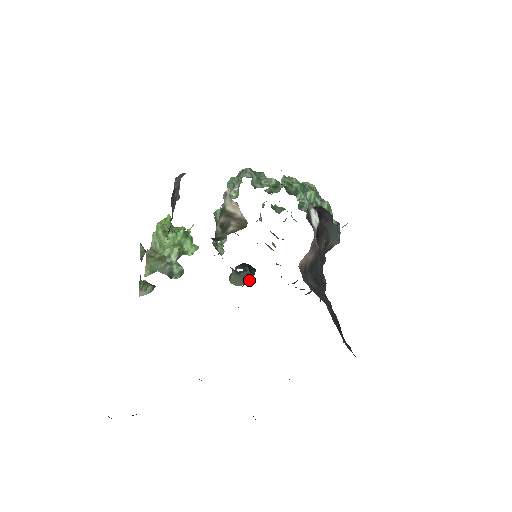
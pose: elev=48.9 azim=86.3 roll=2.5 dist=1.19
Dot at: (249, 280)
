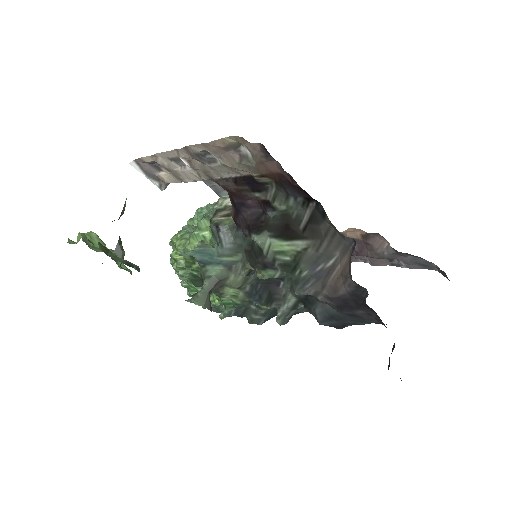
Dot at: (211, 309)
